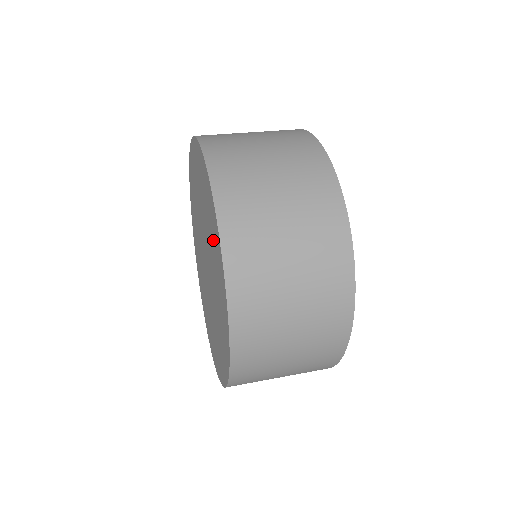
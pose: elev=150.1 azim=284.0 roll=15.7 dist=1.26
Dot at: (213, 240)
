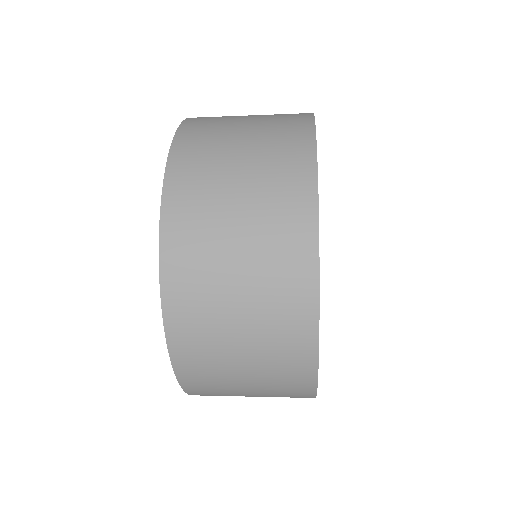
Dot at: occluded
